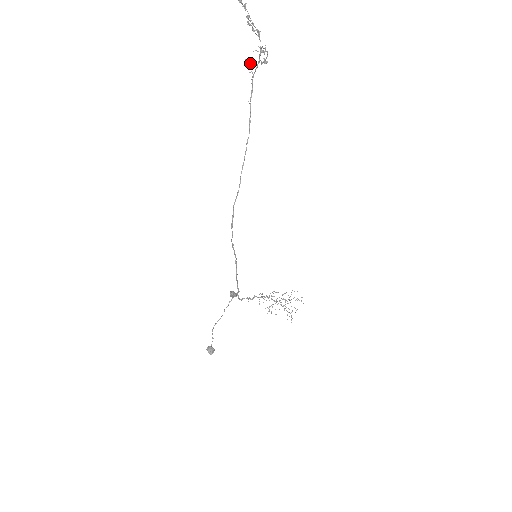
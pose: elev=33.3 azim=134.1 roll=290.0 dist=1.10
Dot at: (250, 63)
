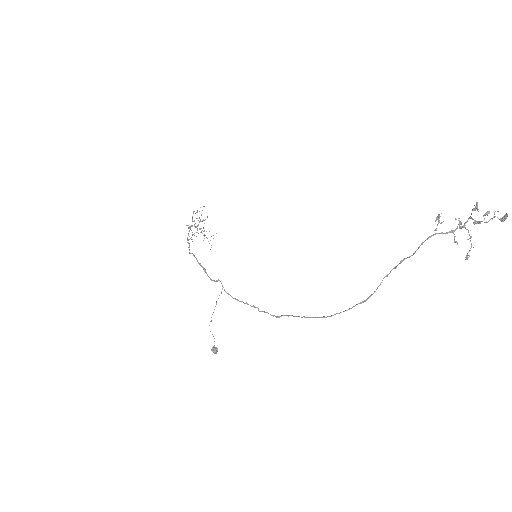
Dot at: (441, 223)
